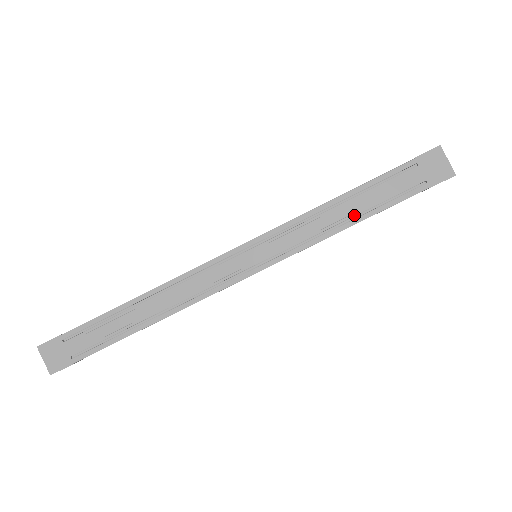
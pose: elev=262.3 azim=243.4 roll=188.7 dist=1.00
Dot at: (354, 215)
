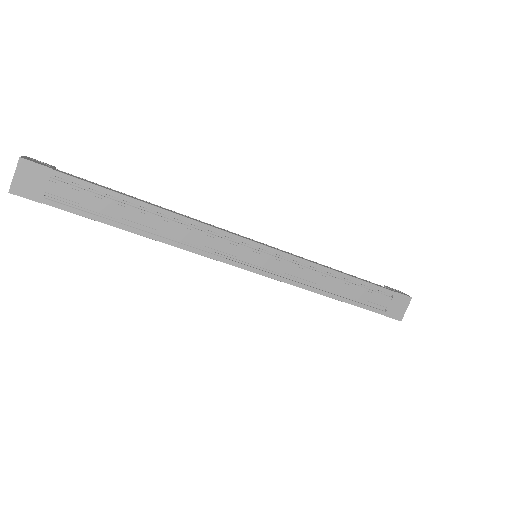
Dot at: (337, 292)
